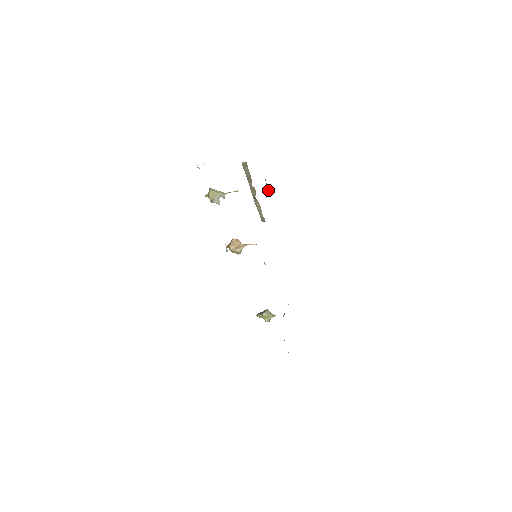
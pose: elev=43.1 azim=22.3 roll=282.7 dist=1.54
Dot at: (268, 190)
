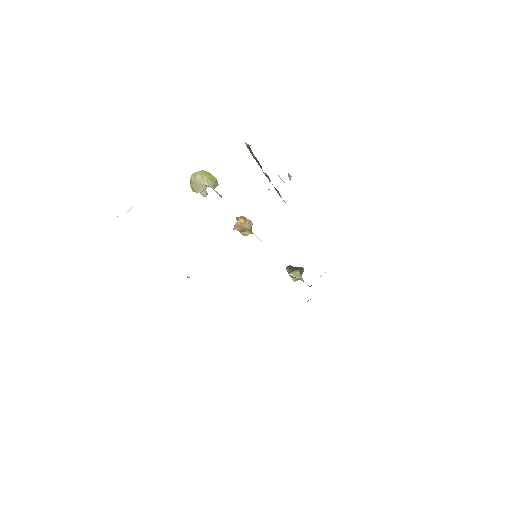
Dot at: (289, 178)
